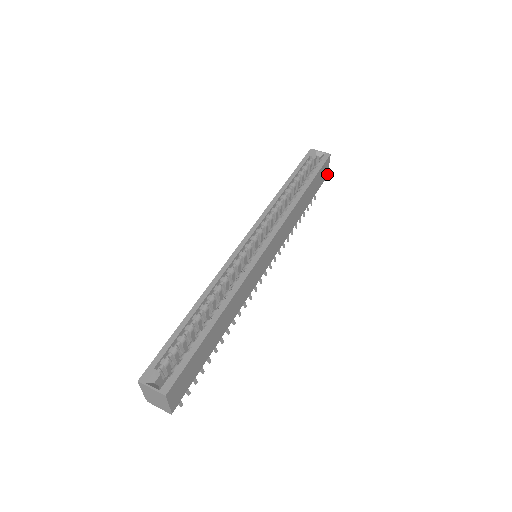
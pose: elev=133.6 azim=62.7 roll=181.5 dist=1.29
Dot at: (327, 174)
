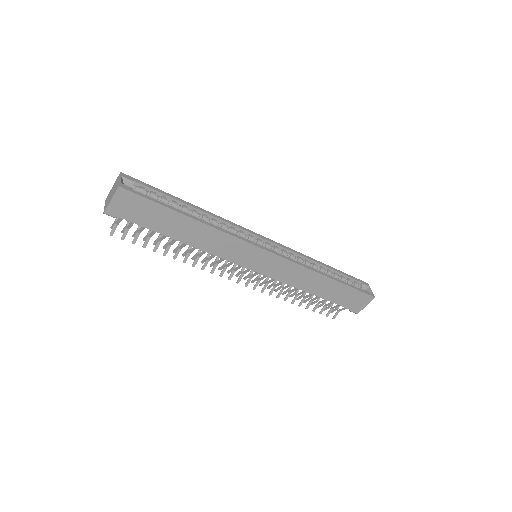
Dot at: (359, 311)
